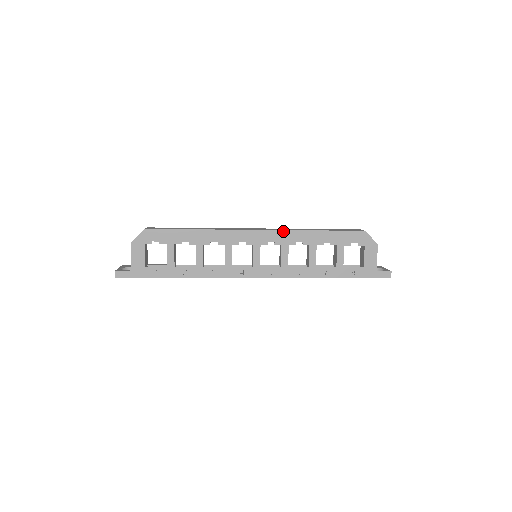
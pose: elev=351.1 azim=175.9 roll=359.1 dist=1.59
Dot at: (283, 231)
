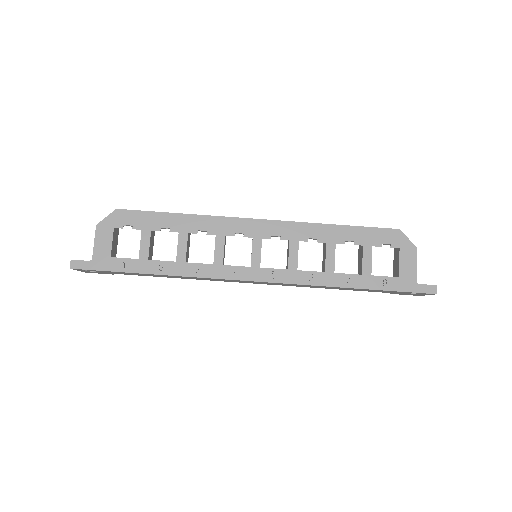
Dot at: (292, 223)
